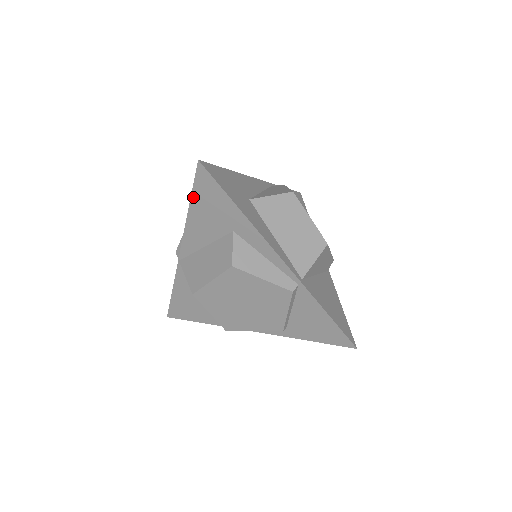
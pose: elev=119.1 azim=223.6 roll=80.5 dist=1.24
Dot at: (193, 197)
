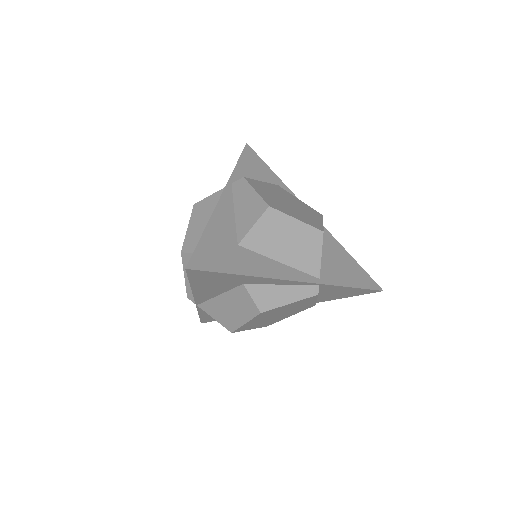
Dot at: (192, 282)
